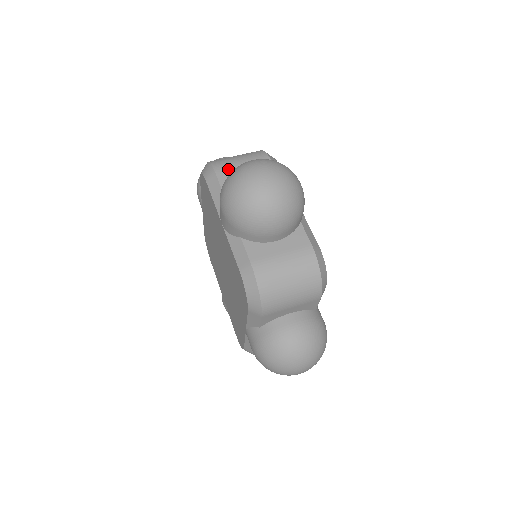
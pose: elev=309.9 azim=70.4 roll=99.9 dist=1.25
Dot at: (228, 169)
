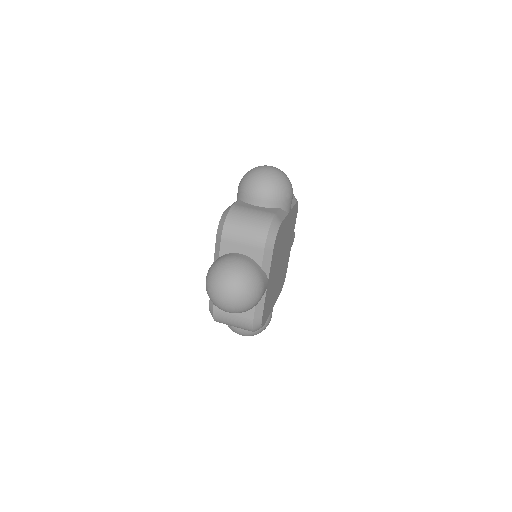
Dot at: (231, 241)
